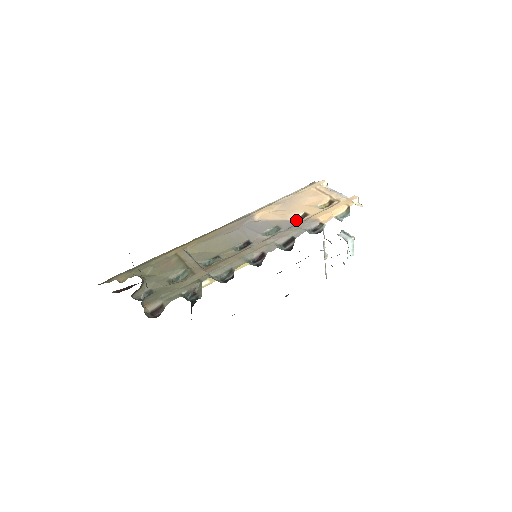
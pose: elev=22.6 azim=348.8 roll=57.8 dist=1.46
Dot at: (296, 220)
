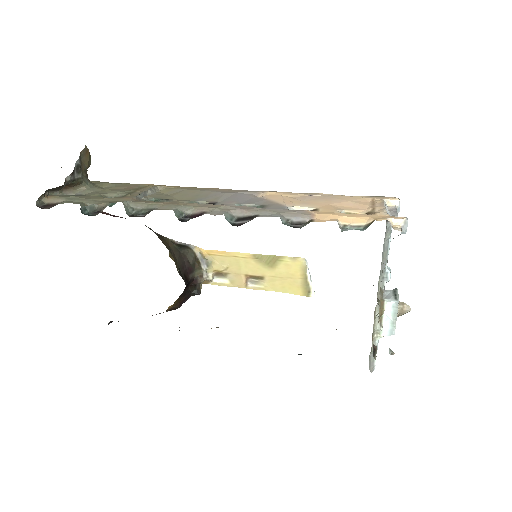
Dot at: occluded
